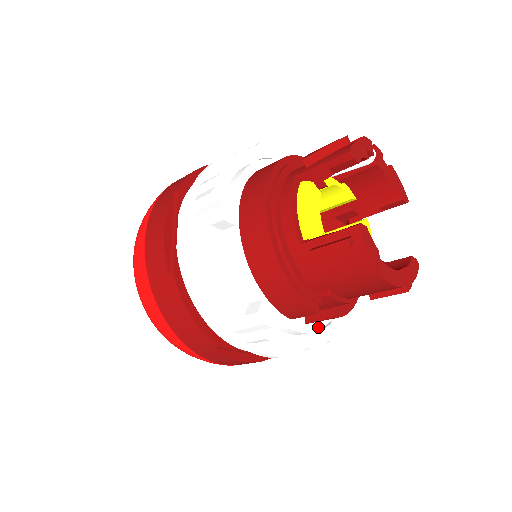
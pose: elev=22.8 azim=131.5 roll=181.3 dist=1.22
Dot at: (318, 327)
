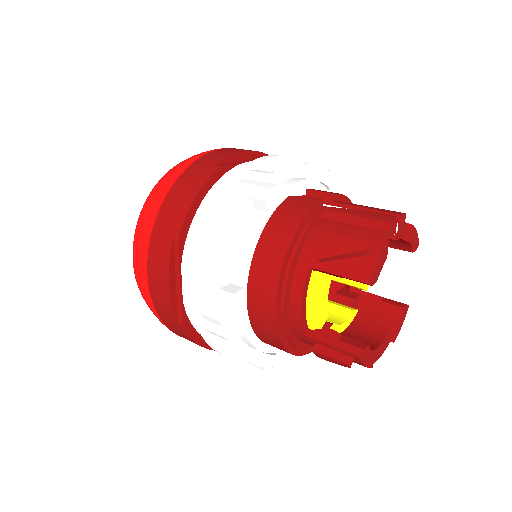
Dot at: occluded
